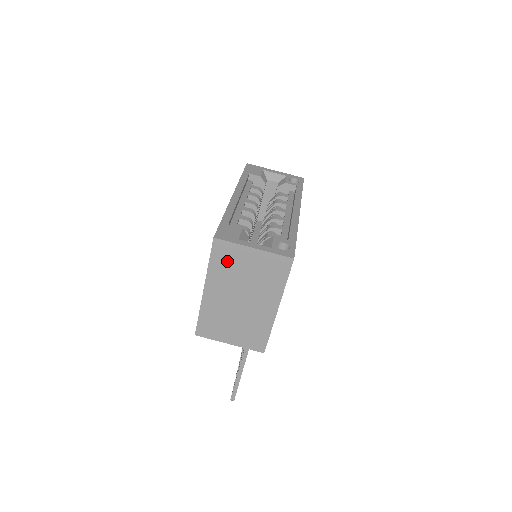
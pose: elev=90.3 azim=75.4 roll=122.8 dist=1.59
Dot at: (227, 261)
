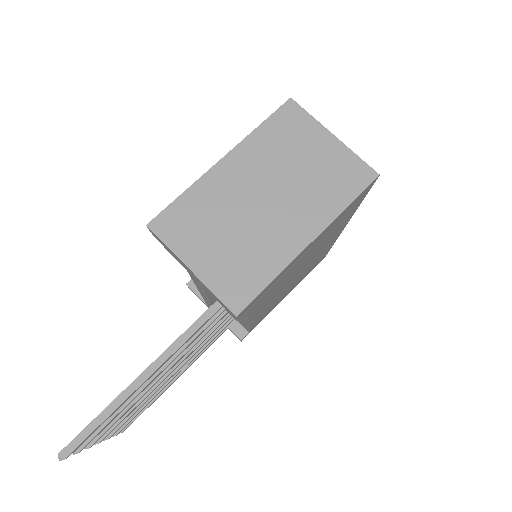
Dot at: (286, 135)
